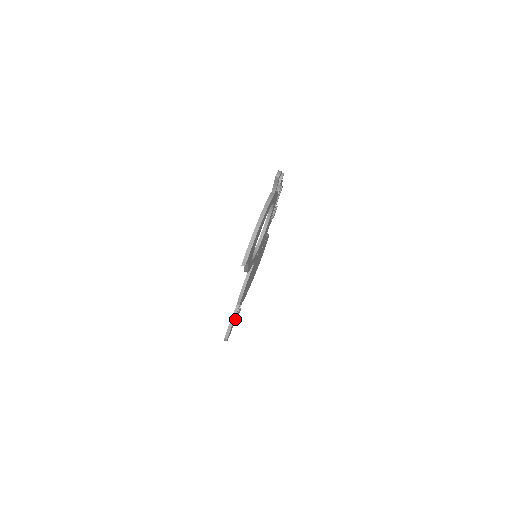
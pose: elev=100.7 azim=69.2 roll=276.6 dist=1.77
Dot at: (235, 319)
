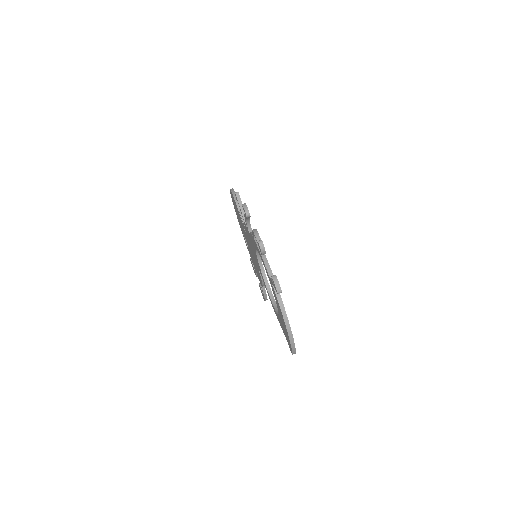
Dot at: occluded
